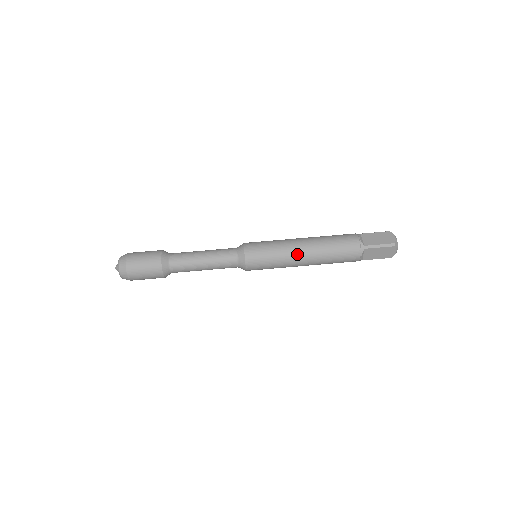
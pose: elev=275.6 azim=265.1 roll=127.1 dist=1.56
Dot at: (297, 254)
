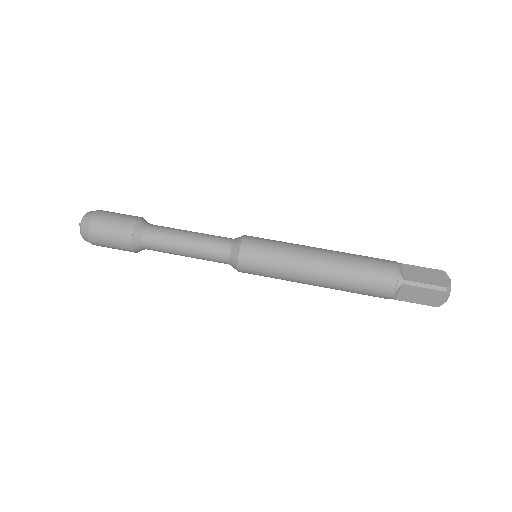
Dot at: (309, 266)
